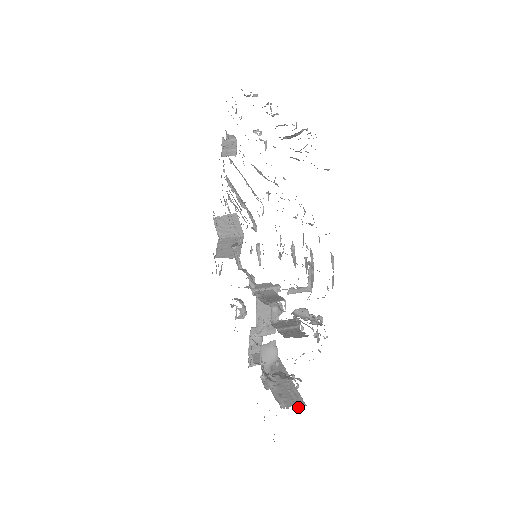
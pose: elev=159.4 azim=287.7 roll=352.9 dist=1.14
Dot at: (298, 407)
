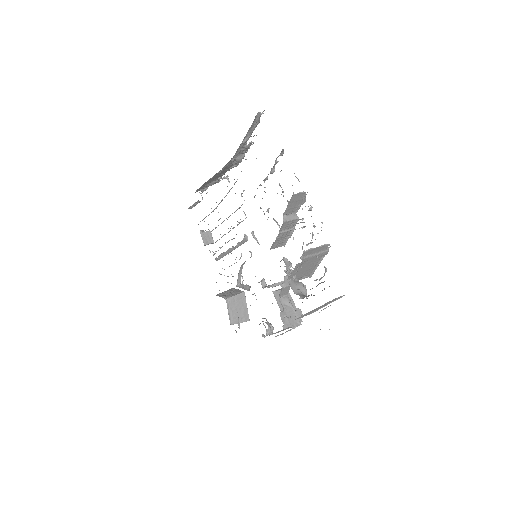
Dot at: occluded
